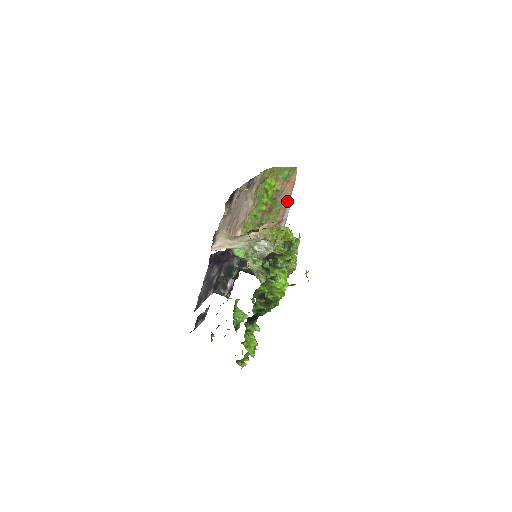
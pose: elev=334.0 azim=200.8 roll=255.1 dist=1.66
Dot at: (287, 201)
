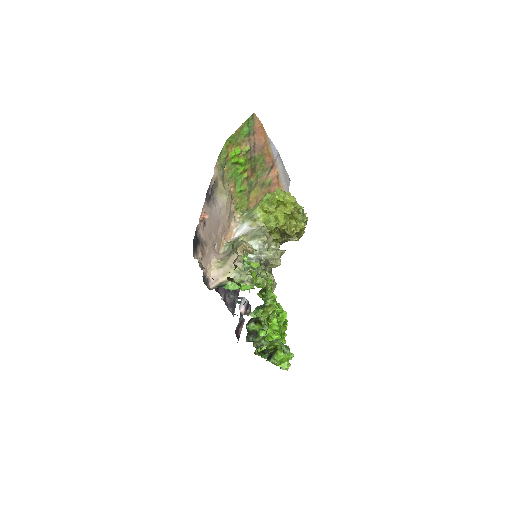
Dot at: (266, 146)
